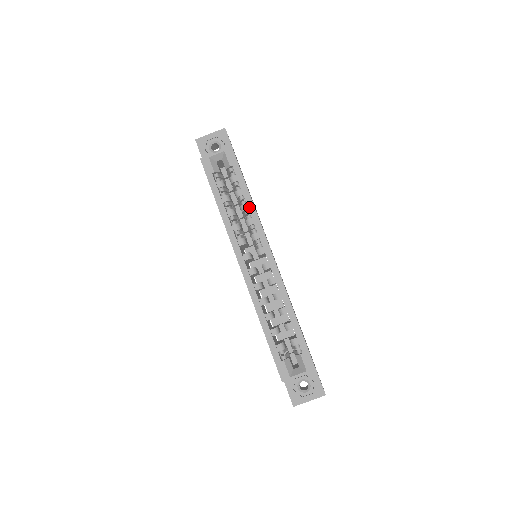
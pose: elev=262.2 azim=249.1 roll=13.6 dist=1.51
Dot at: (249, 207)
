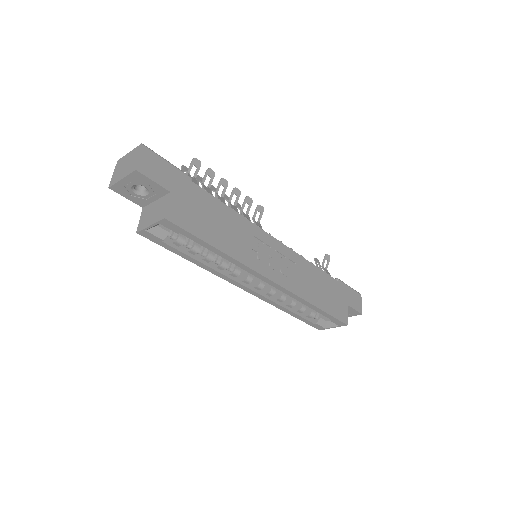
Dot at: (226, 259)
